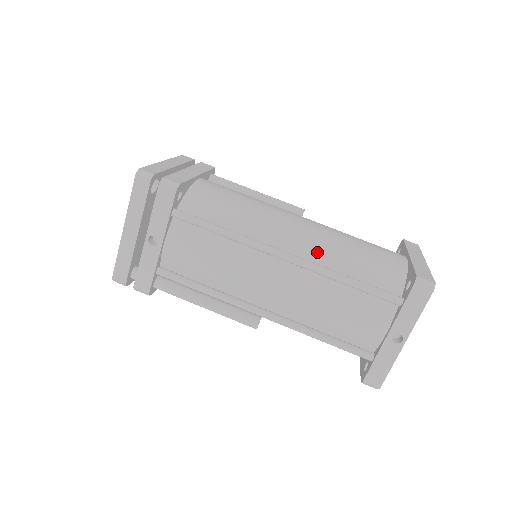
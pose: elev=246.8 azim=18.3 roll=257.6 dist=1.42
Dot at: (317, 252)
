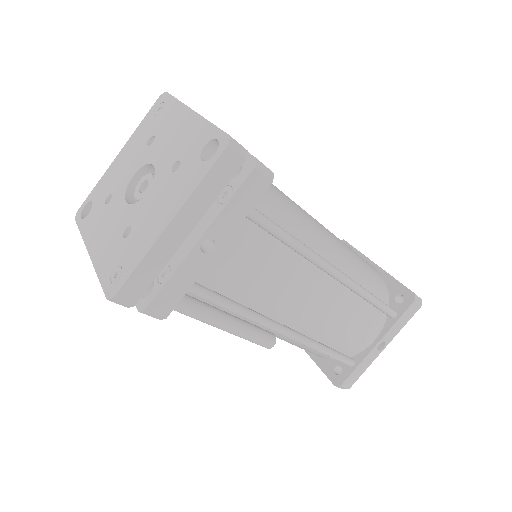
Dot at: (346, 265)
